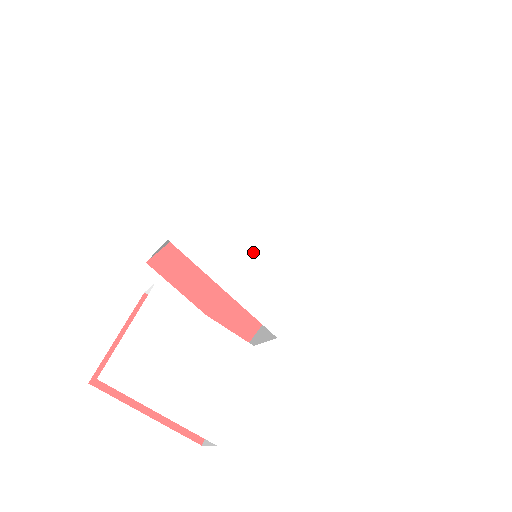
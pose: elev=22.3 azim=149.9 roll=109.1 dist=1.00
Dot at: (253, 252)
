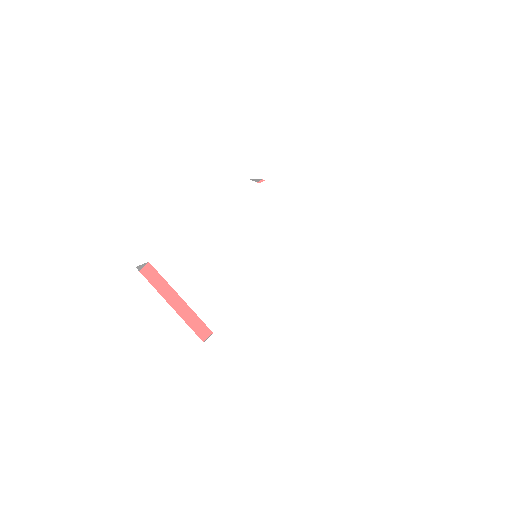
Dot at: (229, 262)
